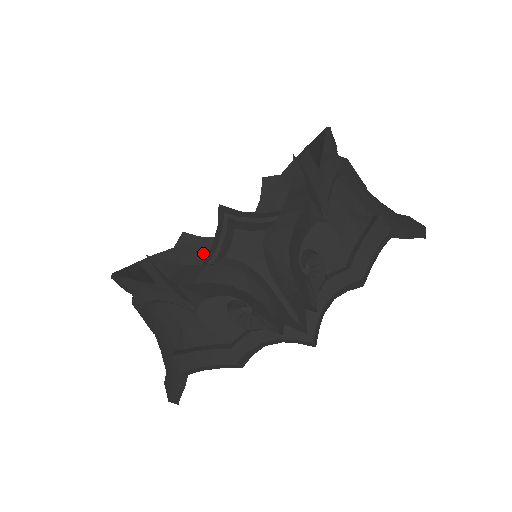
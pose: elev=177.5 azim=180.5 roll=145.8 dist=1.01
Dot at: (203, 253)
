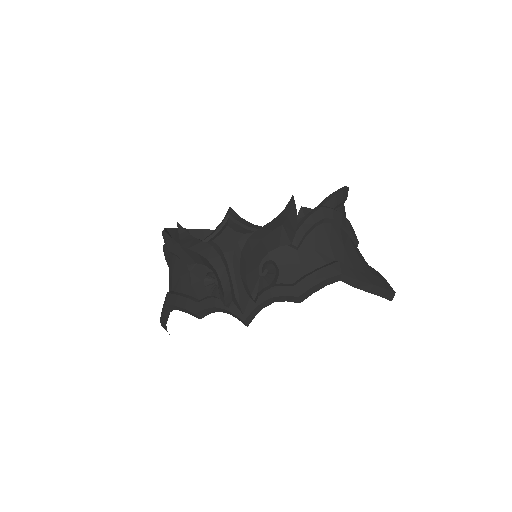
Dot at: occluded
